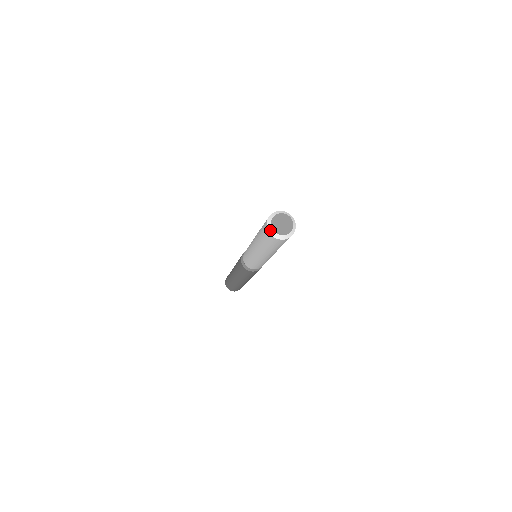
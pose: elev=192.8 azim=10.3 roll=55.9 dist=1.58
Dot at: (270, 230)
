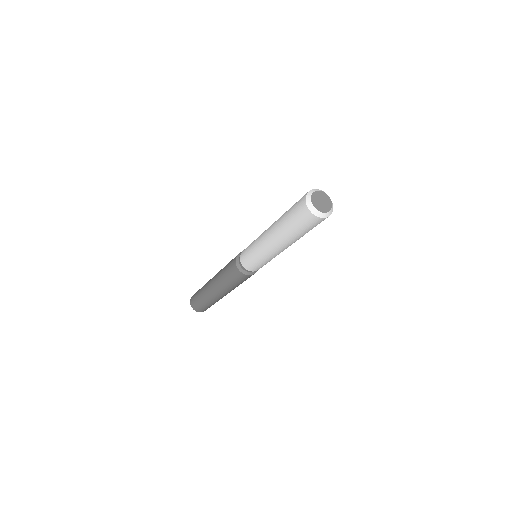
Dot at: (309, 193)
